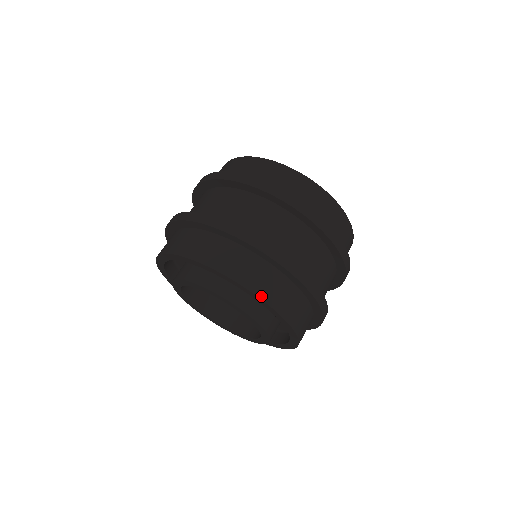
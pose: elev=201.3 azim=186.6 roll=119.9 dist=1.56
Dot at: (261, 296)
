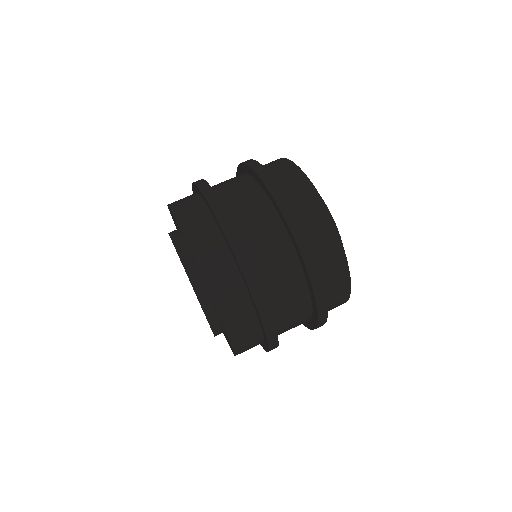
Dot at: (175, 214)
